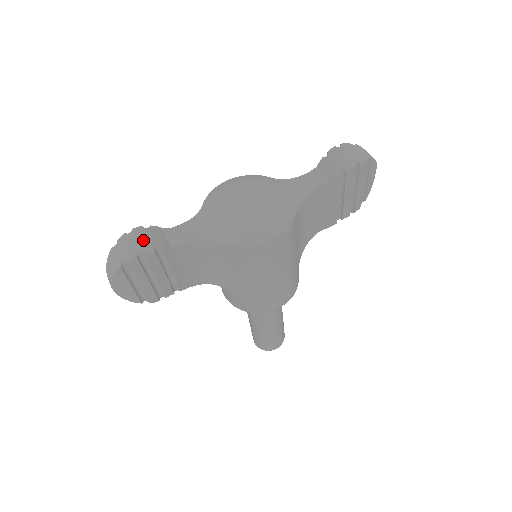
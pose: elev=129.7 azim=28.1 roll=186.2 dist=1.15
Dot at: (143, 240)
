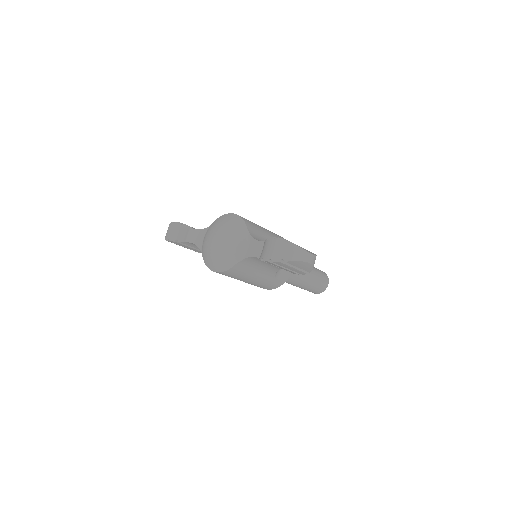
Dot at: (175, 232)
